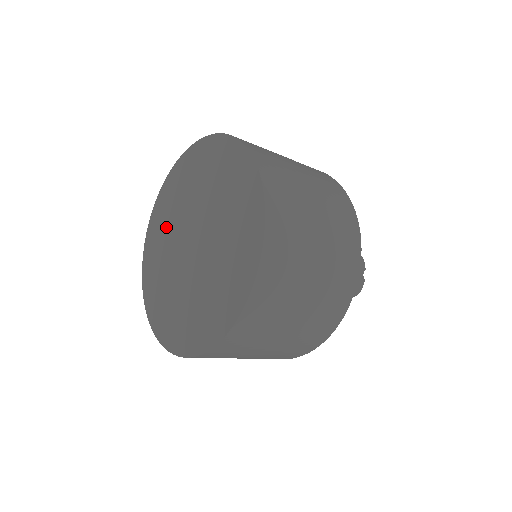
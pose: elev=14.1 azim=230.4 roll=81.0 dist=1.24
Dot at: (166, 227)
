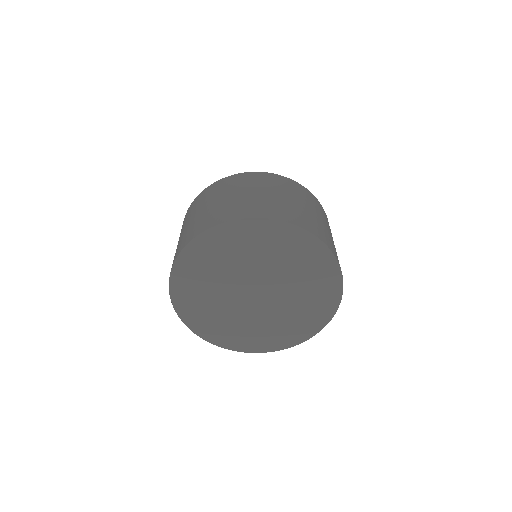
Dot at: (214, 312)
